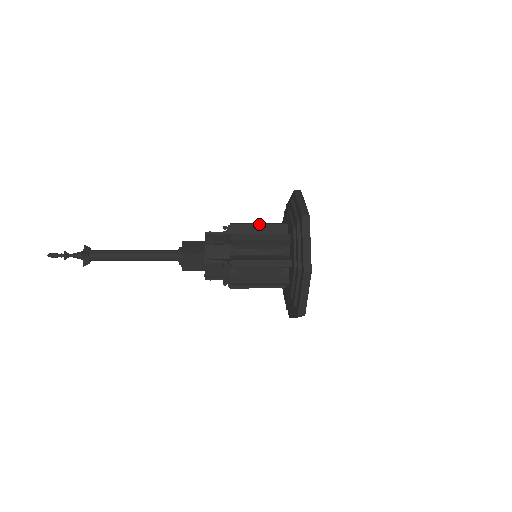
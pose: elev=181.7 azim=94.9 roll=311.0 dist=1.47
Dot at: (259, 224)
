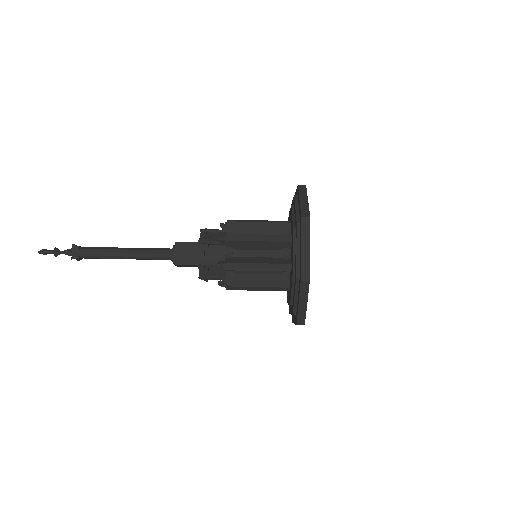
Dot at: (258, 241)
